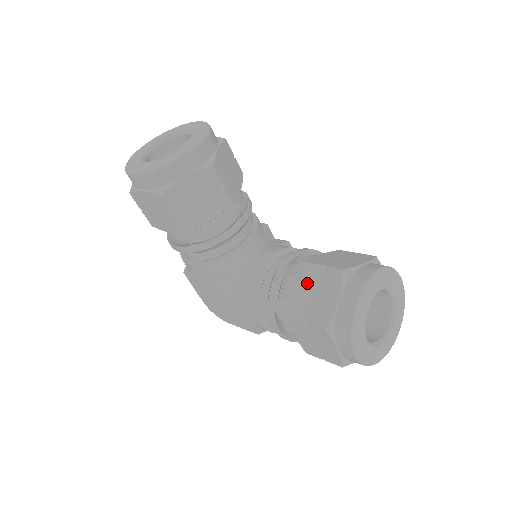
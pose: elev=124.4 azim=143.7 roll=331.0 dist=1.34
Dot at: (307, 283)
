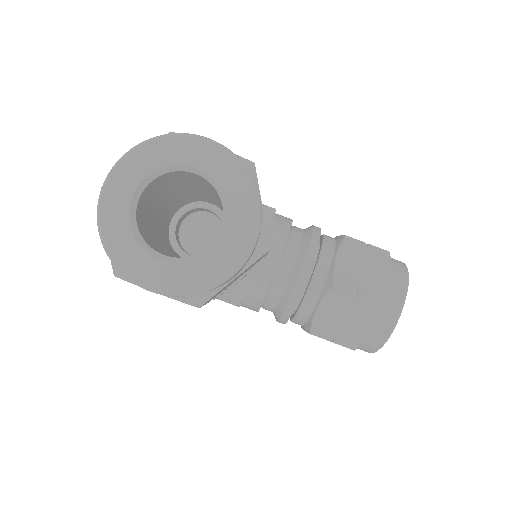
Dot at: (336, 307)
